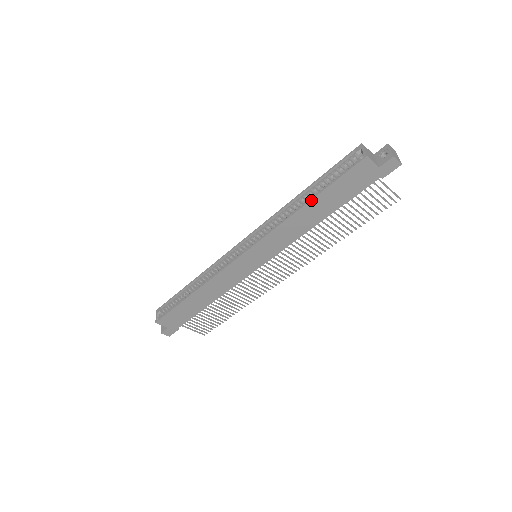
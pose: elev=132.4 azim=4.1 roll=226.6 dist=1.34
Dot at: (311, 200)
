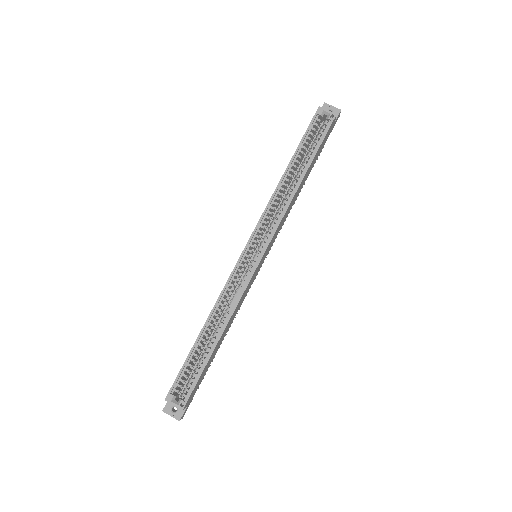
Dot at: (307, 171)
